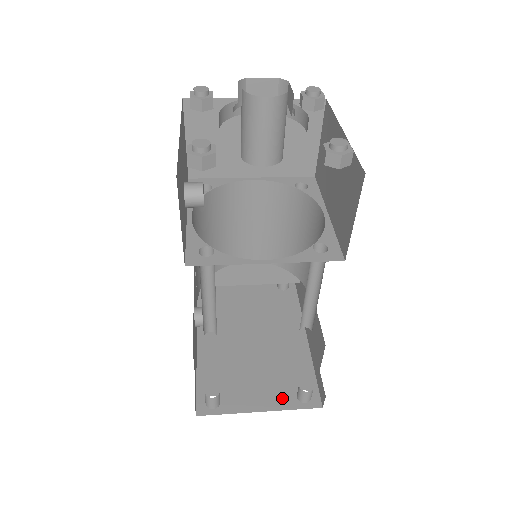
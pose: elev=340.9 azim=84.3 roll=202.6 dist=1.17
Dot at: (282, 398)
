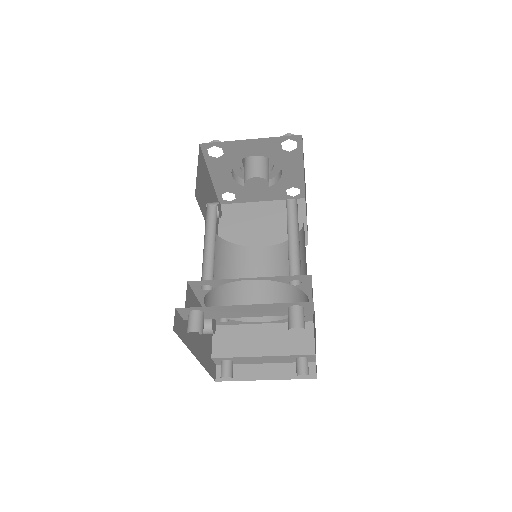
Dot at: occluded
